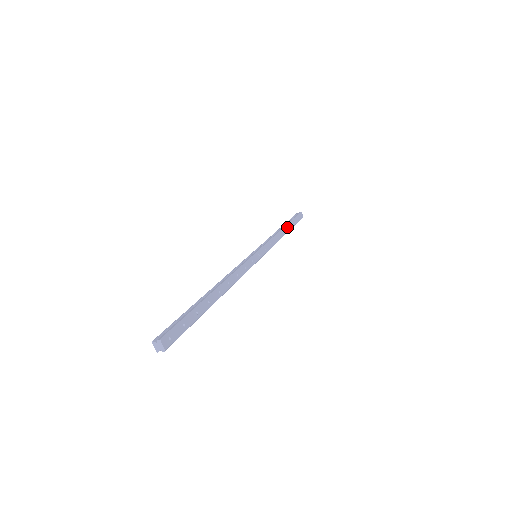
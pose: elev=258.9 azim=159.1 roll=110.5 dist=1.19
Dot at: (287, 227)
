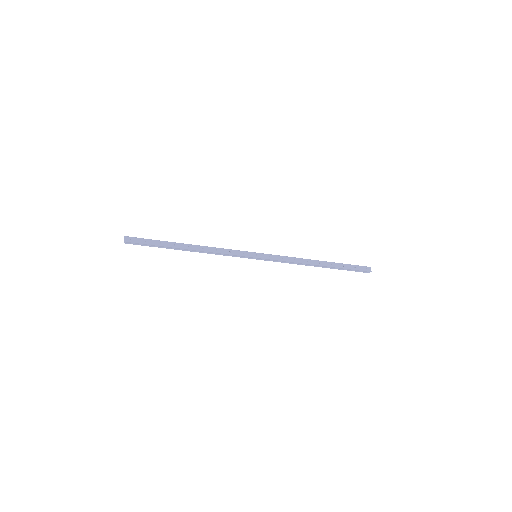
Dot at: (325, 263)
